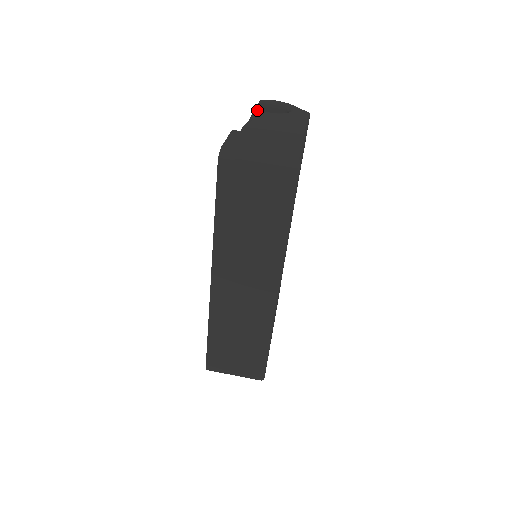
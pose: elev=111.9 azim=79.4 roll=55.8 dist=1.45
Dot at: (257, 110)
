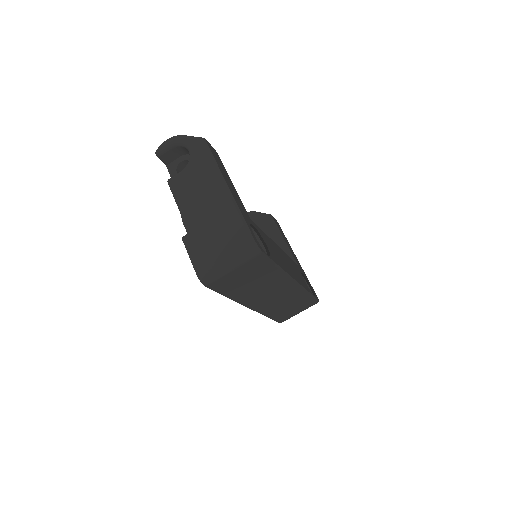
Dot at: occluded
